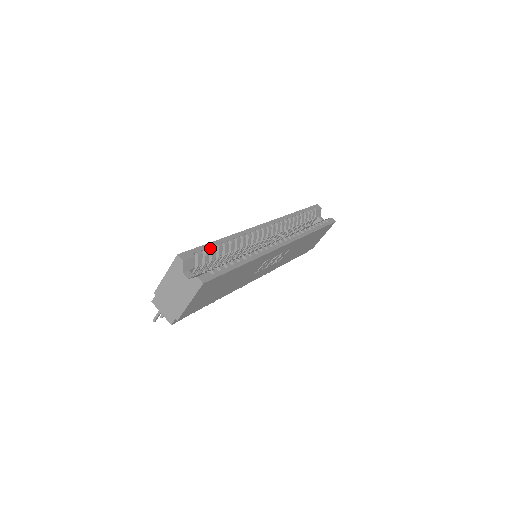
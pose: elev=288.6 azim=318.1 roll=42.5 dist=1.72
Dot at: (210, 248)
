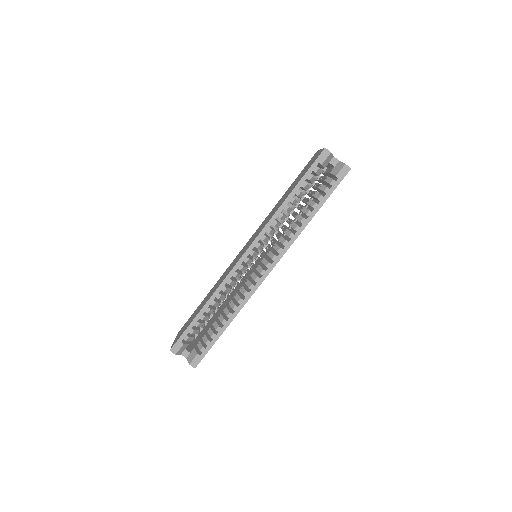
Dot at: occluded
